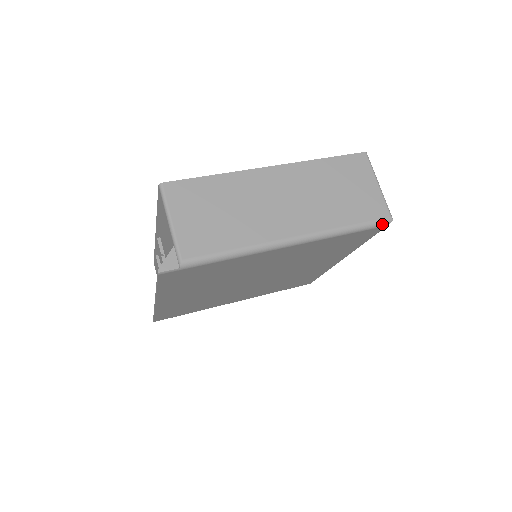
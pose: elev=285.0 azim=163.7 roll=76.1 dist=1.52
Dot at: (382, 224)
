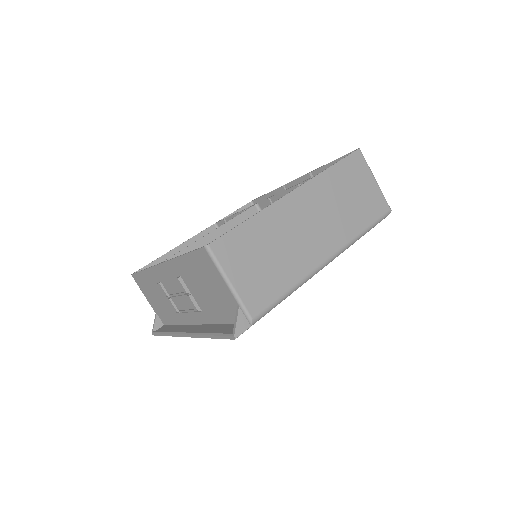
Dot at: occluded
